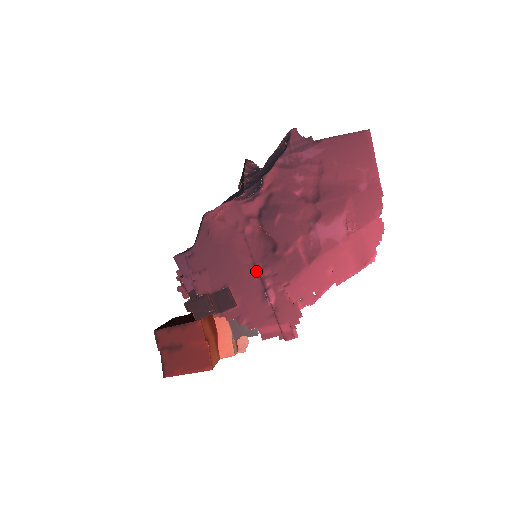
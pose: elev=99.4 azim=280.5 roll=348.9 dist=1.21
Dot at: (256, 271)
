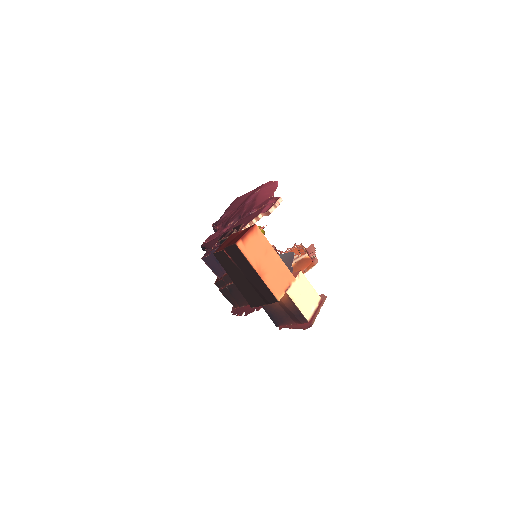
Dot at: (239, 221)
